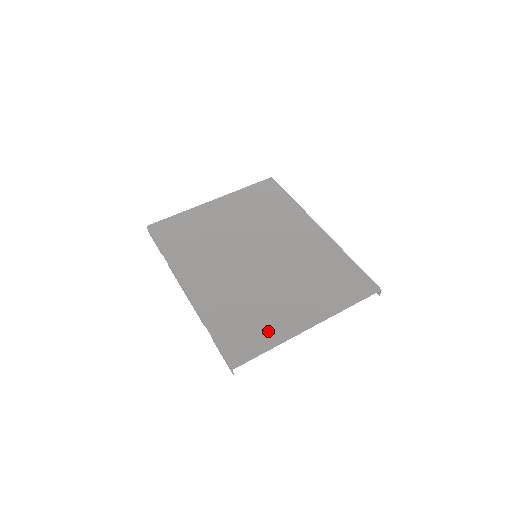
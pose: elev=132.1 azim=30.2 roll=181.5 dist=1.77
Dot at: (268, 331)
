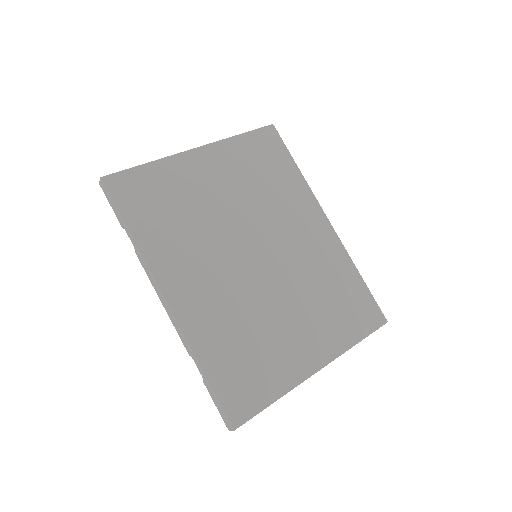
Dot at: (273, 375)
